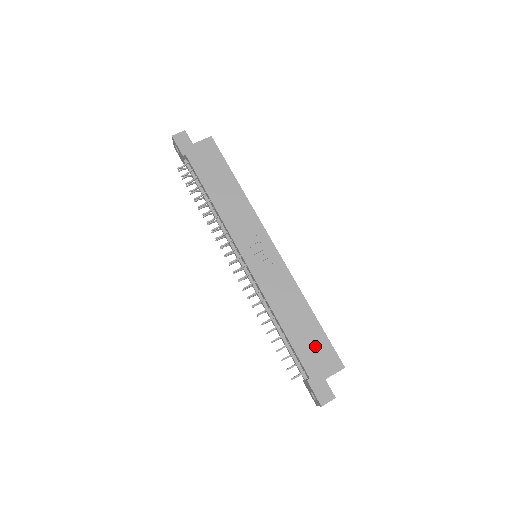
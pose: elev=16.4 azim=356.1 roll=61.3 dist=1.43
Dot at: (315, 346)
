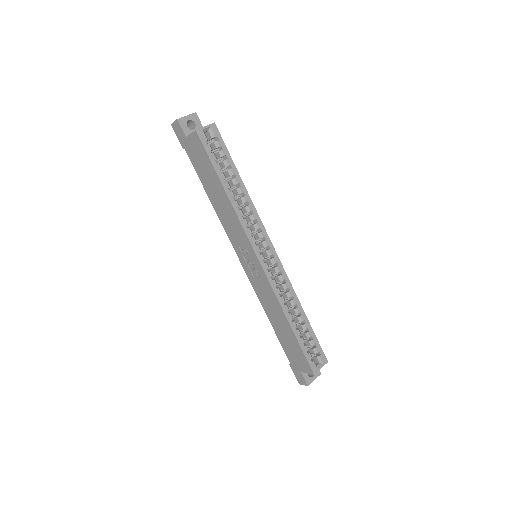
Dot at: (293, 349)
